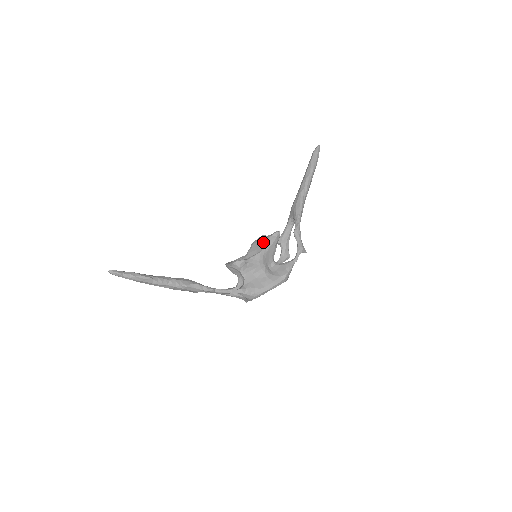
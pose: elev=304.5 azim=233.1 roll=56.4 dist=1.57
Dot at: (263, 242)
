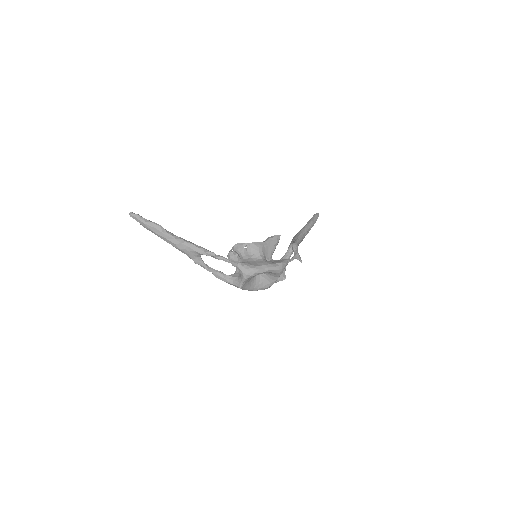
Dot at: occluded
